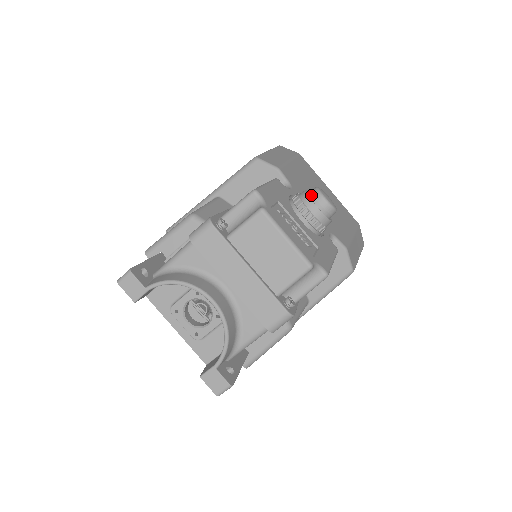
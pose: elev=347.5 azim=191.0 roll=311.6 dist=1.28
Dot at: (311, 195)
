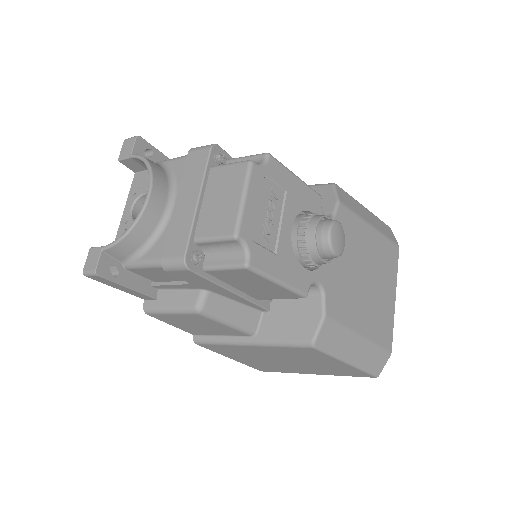
Dot at: occluded
